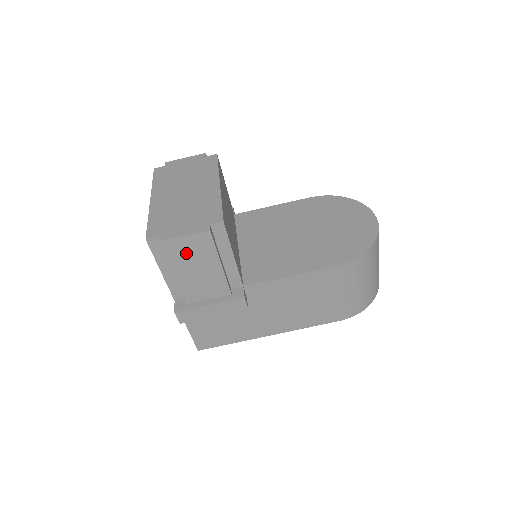
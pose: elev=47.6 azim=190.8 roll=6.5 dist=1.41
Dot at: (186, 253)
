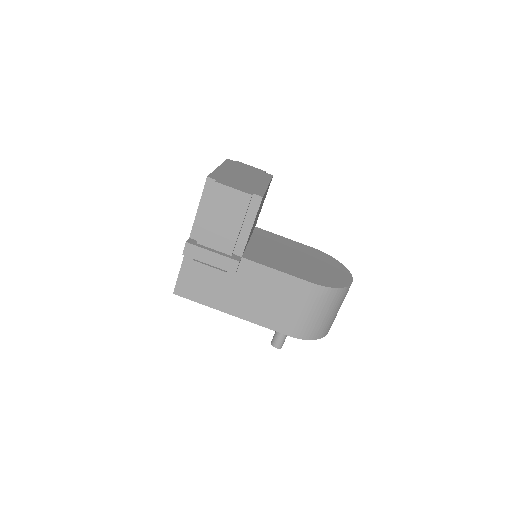
Dot at: (226, 202)
